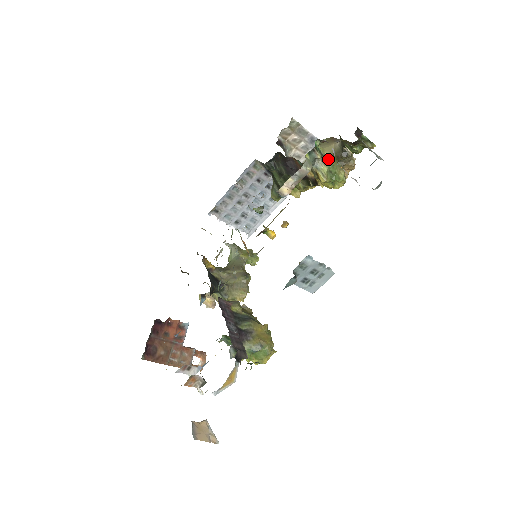
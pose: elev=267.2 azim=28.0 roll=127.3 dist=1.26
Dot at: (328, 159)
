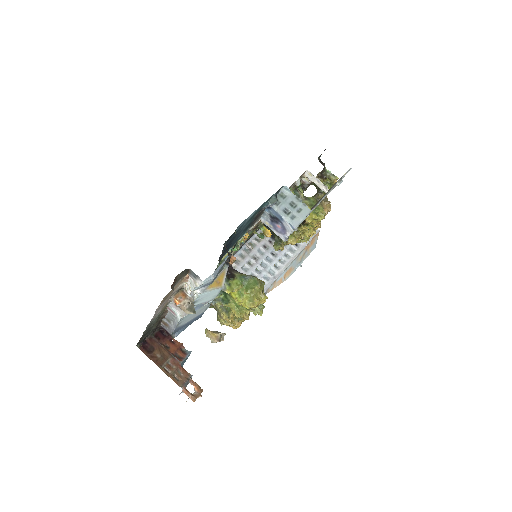
Dot at: (309, 198)
